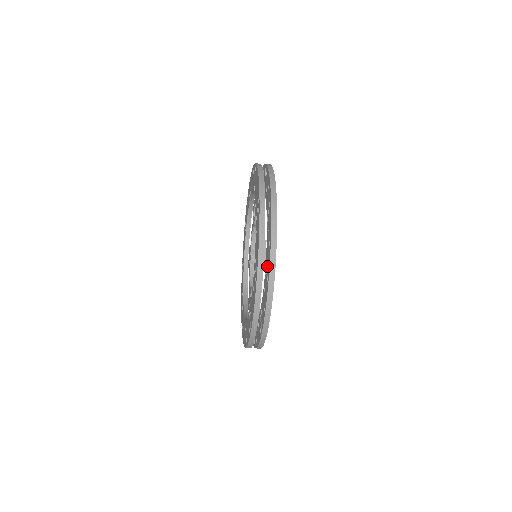
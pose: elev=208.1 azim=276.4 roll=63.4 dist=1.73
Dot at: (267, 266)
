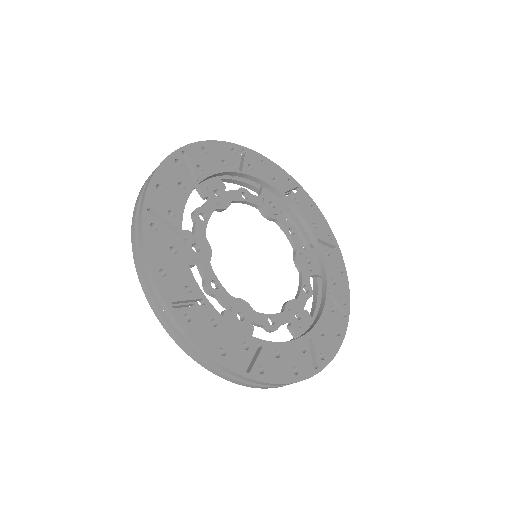
Dot at: occluded
